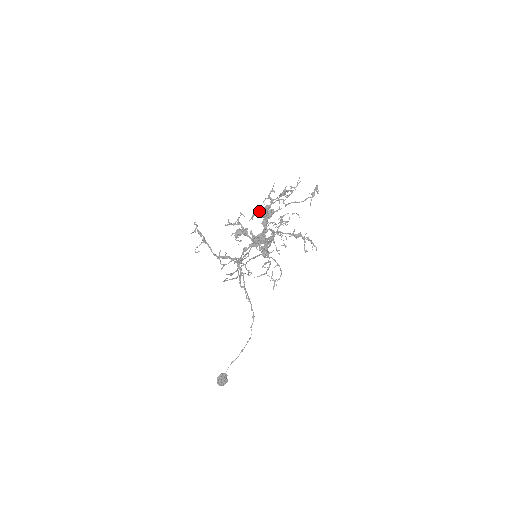
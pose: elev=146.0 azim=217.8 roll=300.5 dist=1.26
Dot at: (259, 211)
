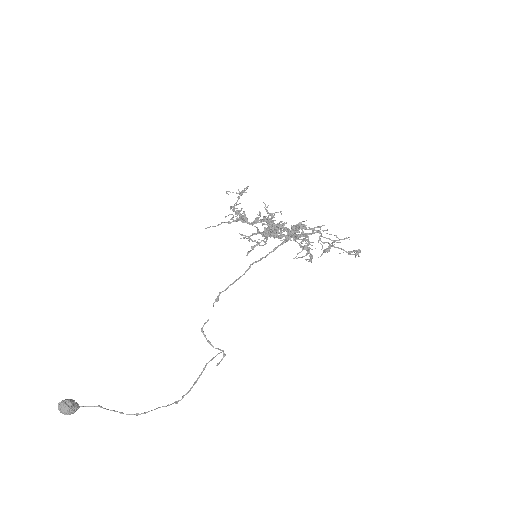
Dot at: (295, 225)
